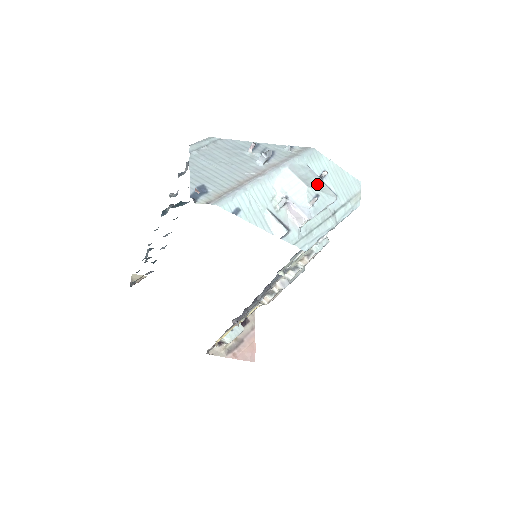
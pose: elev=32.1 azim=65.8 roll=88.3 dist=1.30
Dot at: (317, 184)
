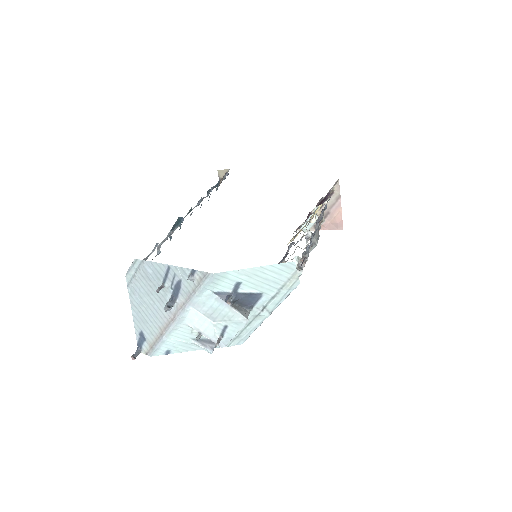
Dot at: (224, 314)
